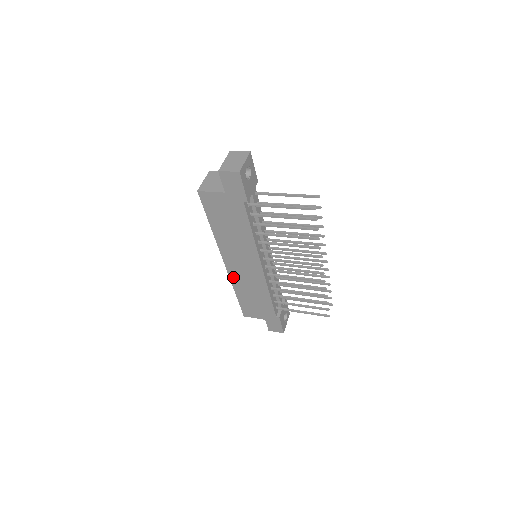
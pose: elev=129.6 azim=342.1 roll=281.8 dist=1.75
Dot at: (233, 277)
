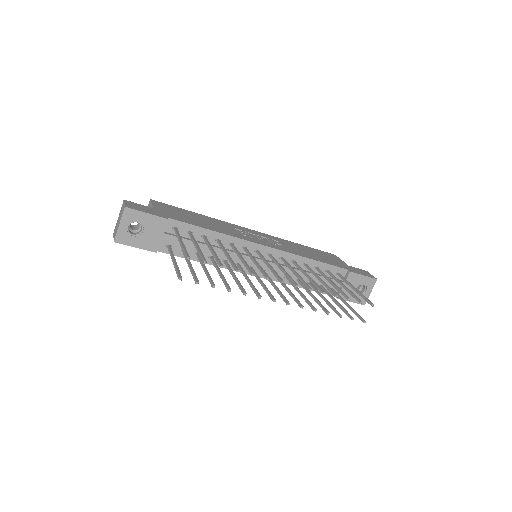
Dot at: occluded
